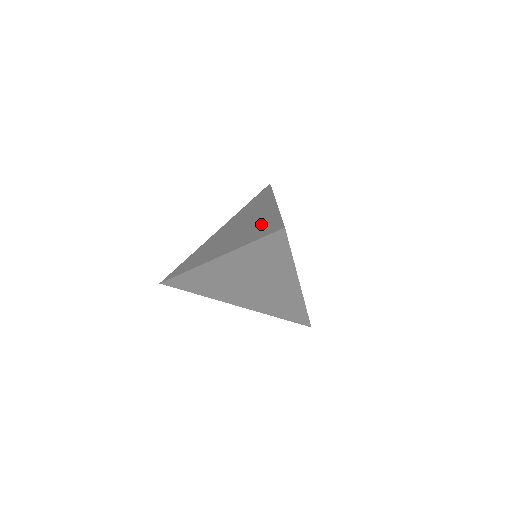
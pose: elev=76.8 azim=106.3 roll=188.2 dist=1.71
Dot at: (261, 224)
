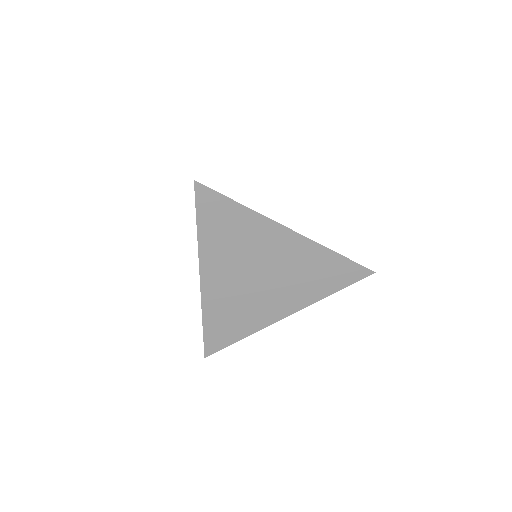
Dot at: occluded
